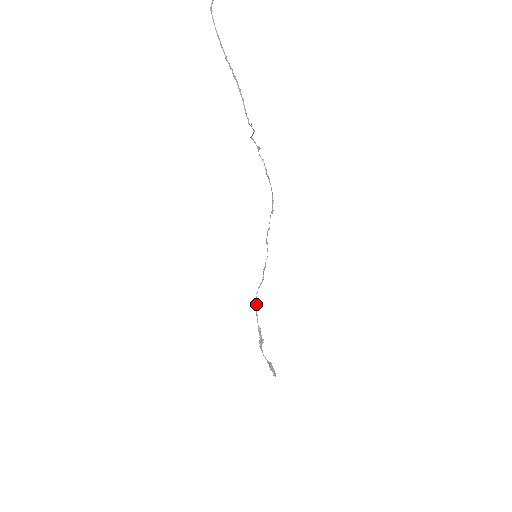
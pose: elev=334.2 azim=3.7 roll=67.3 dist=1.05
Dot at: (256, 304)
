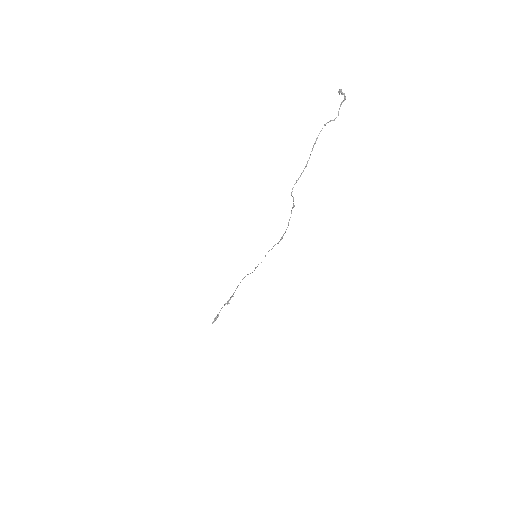
Dot at: occluded
